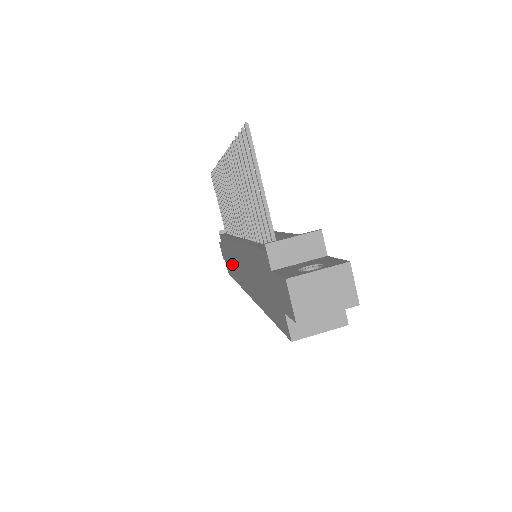
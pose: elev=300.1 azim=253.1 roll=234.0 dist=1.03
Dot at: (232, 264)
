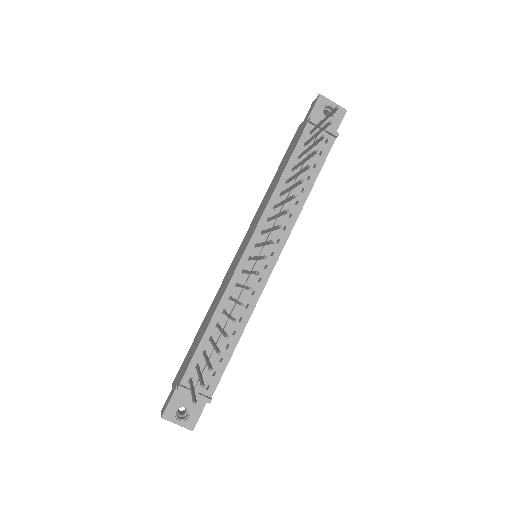
Dot at: (271, 187)
